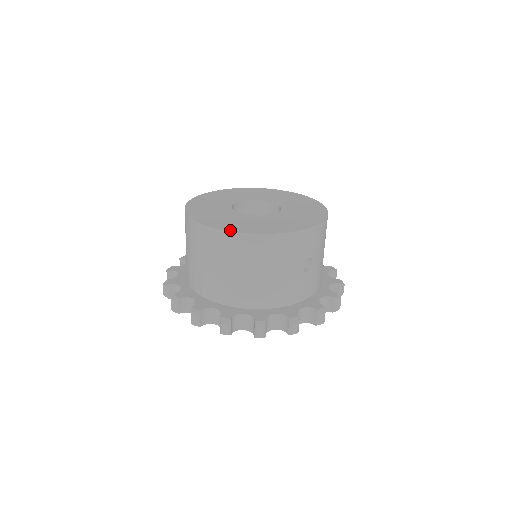
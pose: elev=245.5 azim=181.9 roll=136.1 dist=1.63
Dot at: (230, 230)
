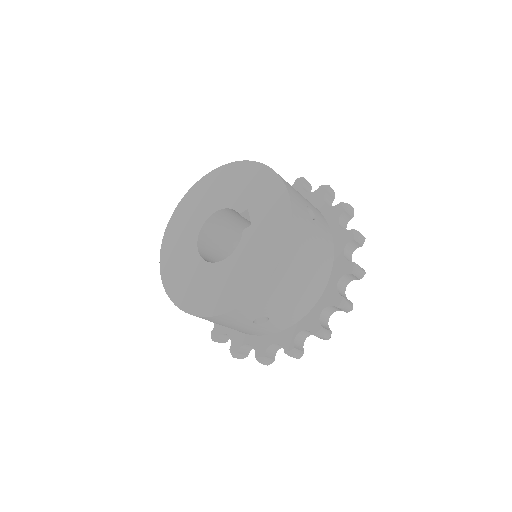
Dot at: (170, 296)
